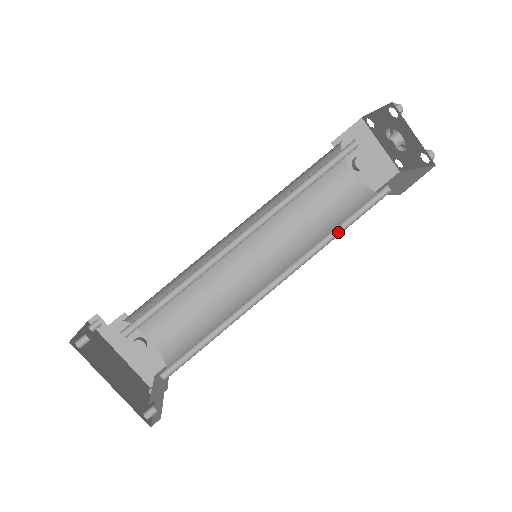
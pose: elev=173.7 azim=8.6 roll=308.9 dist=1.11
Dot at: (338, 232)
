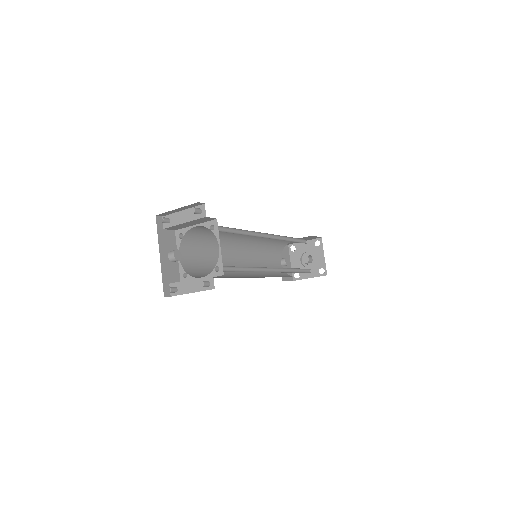
Dot at: (294, 272)
